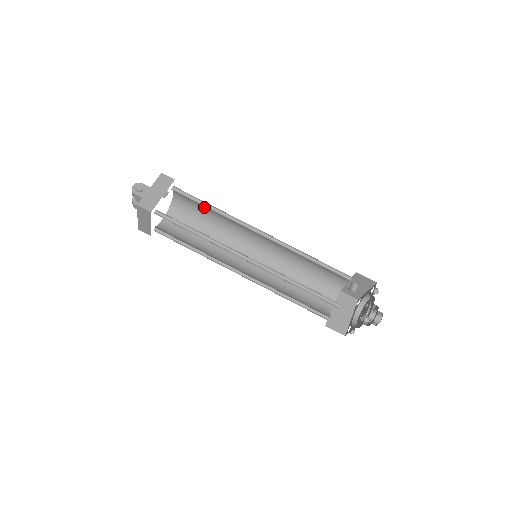
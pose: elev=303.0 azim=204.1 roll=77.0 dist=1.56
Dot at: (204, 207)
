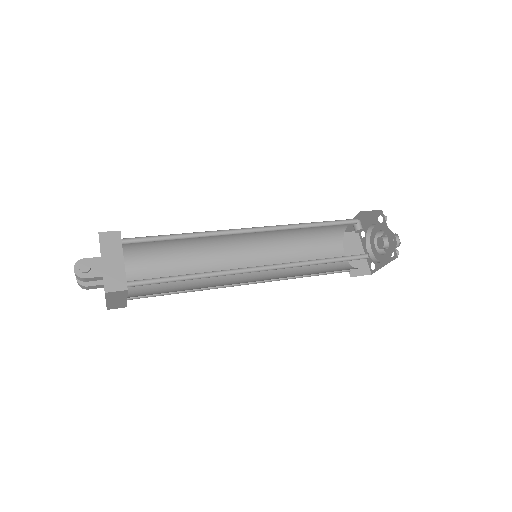
Dot at: occluded
